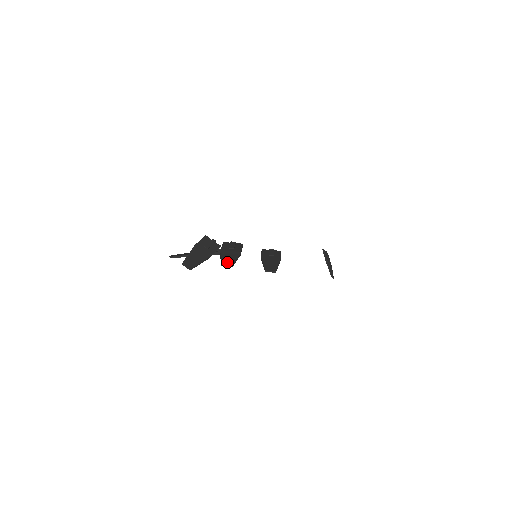
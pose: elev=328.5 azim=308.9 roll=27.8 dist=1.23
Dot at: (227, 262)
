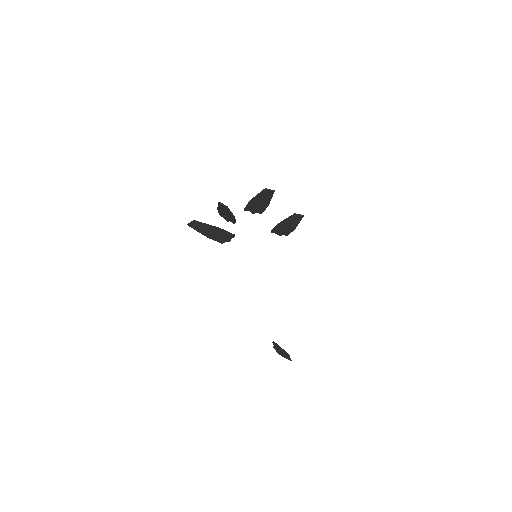
Dot at: (267, 191)
